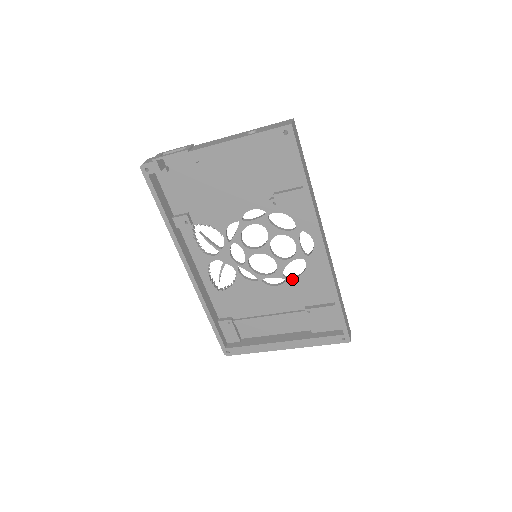
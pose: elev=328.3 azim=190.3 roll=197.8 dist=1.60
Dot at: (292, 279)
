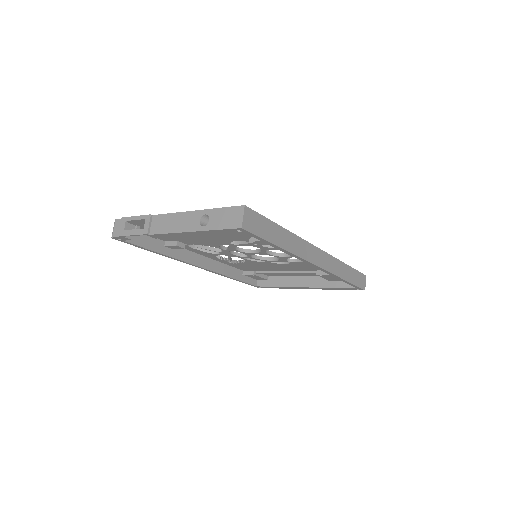
Dot at: (297, 262)
